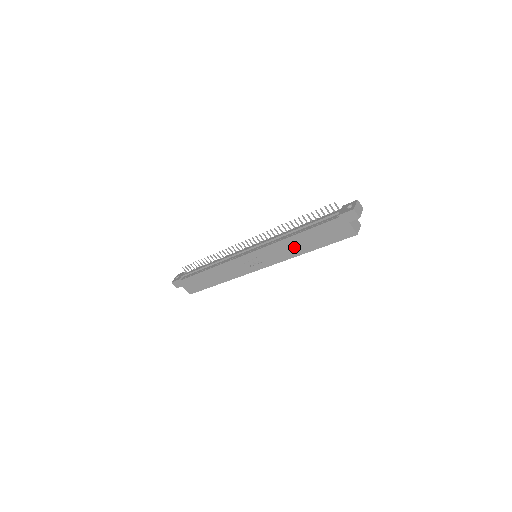
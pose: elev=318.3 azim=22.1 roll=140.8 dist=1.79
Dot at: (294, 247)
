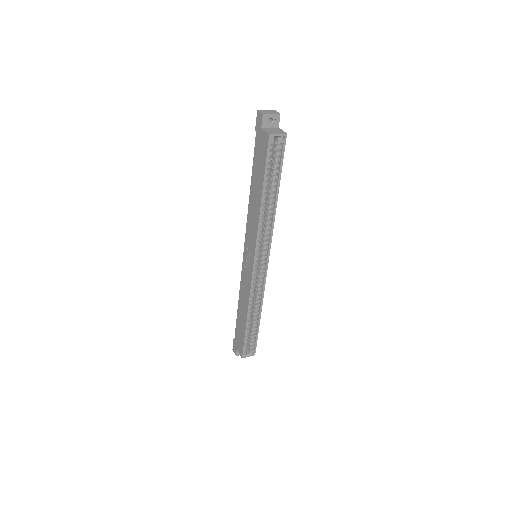
Dot at: (255, 205)
